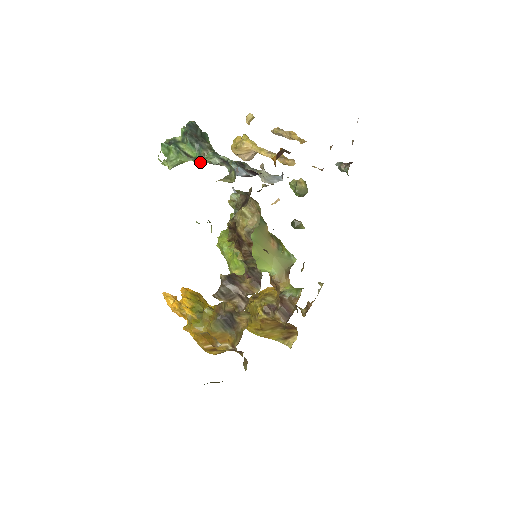
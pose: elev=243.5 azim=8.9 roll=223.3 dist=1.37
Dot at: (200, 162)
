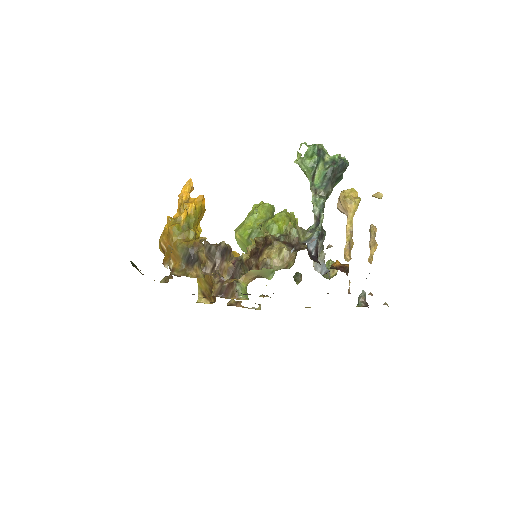
Dot at: (312, 191)
